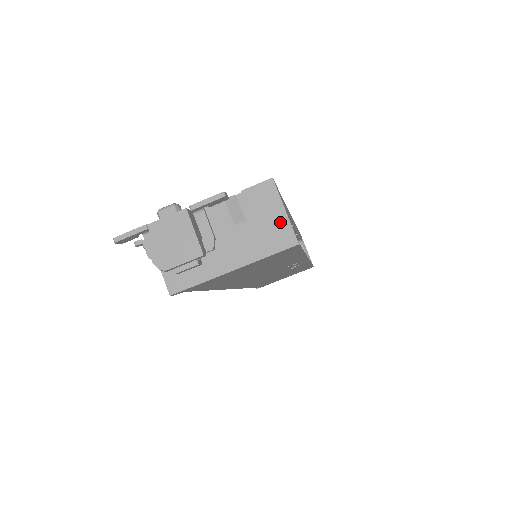
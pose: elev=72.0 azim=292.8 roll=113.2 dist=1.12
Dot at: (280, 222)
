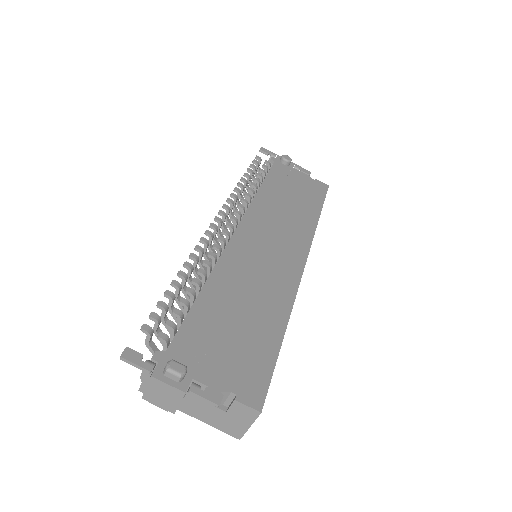
Dot at: (241, 427)
